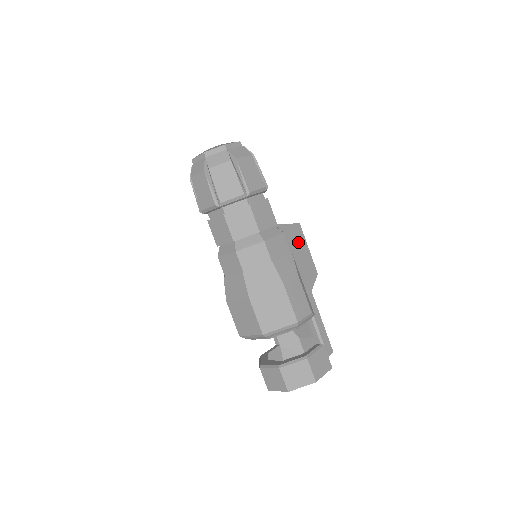
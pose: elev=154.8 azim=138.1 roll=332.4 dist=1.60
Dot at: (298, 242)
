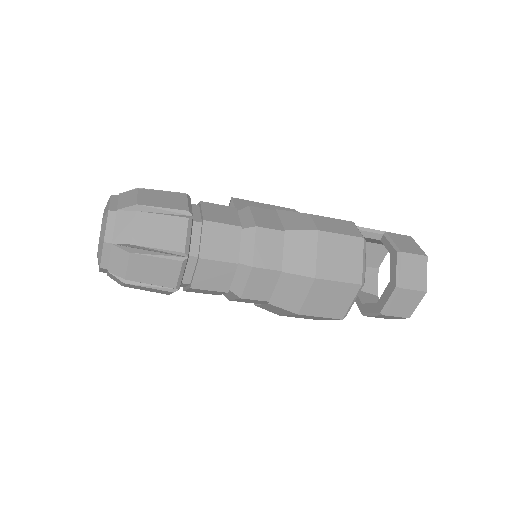
Dot at: occluded
